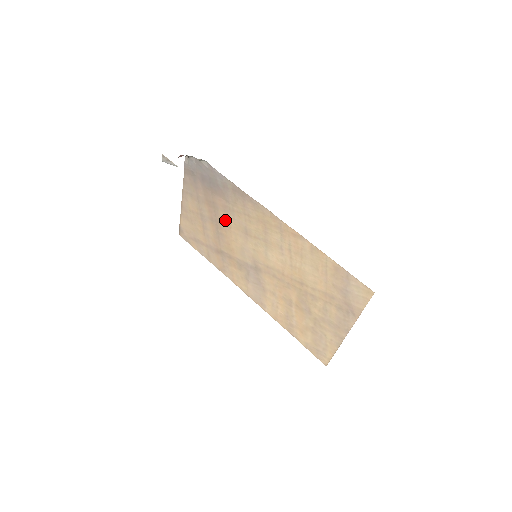
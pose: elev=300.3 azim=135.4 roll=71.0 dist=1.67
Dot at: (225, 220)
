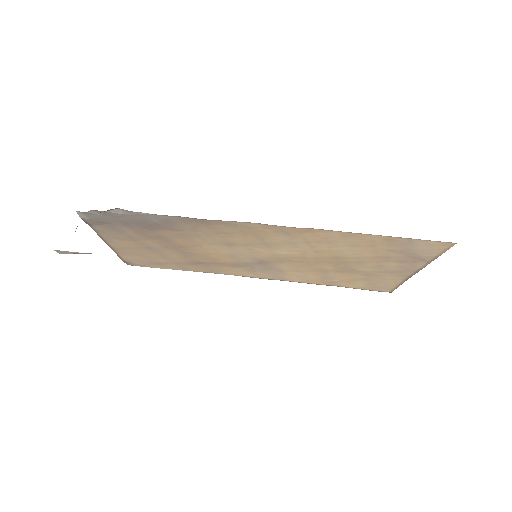
Dot at: (188, 243)
